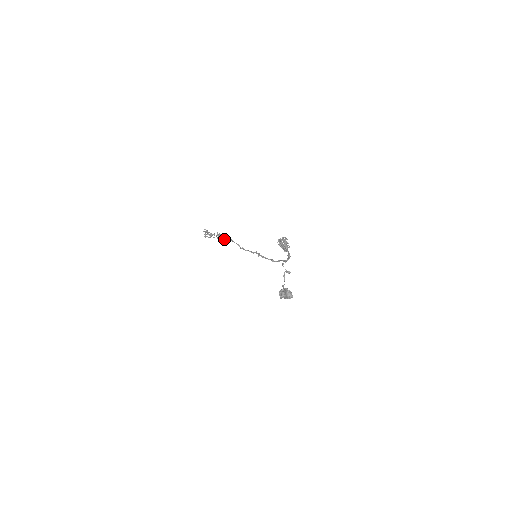
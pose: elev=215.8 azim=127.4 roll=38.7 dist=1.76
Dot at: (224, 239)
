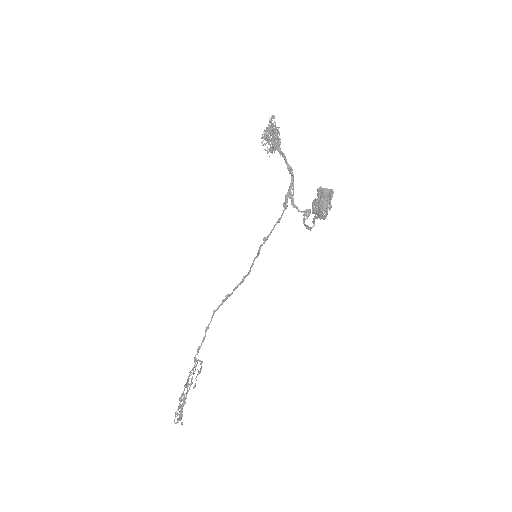
Dot at: occluded
